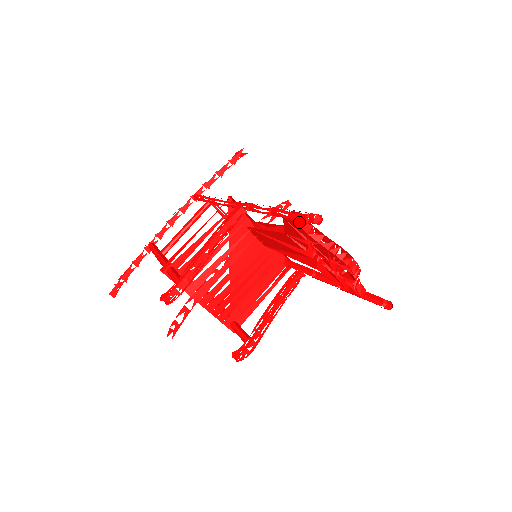
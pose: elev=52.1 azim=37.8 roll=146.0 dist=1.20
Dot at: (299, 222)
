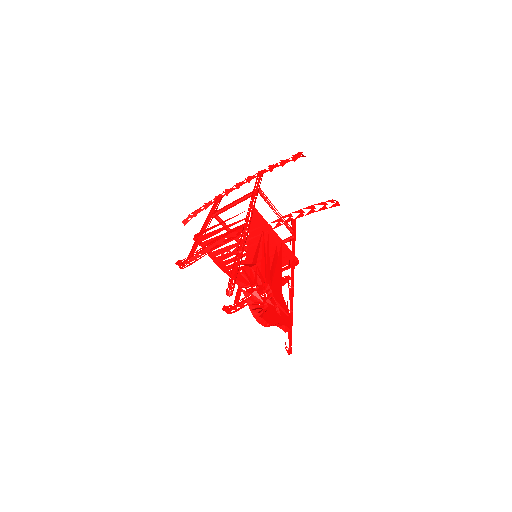
Dot at: (235, 279)
